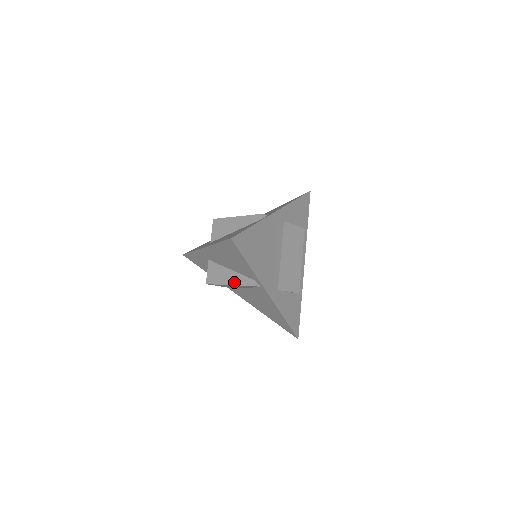
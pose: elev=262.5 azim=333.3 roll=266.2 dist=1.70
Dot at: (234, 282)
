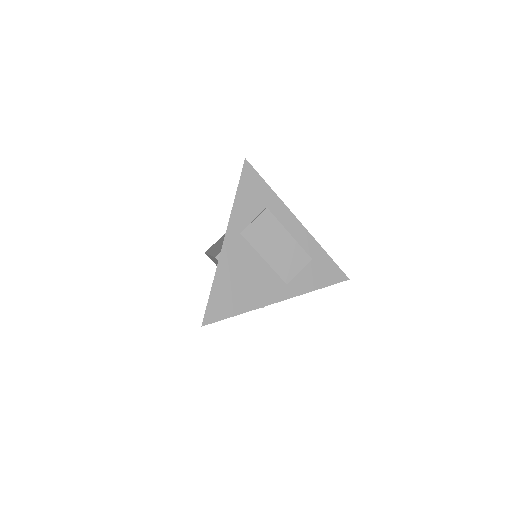
Dot at: occluded
